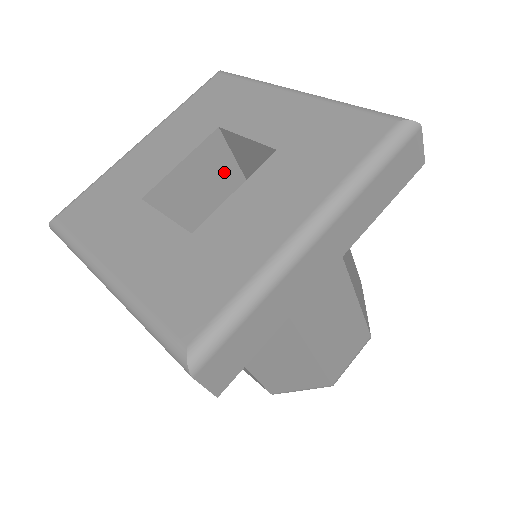
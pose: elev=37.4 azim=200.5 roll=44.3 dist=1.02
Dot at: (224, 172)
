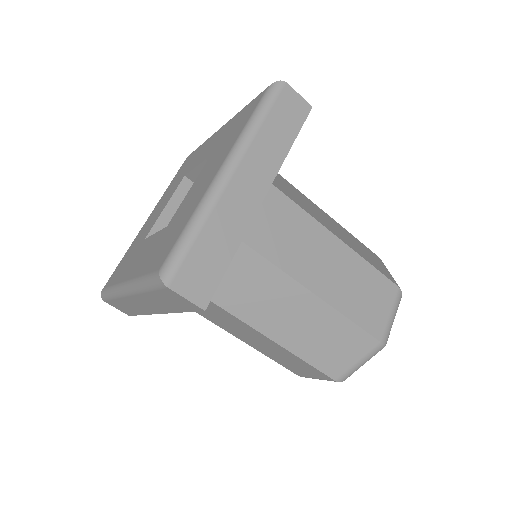
Dot at: occluded
